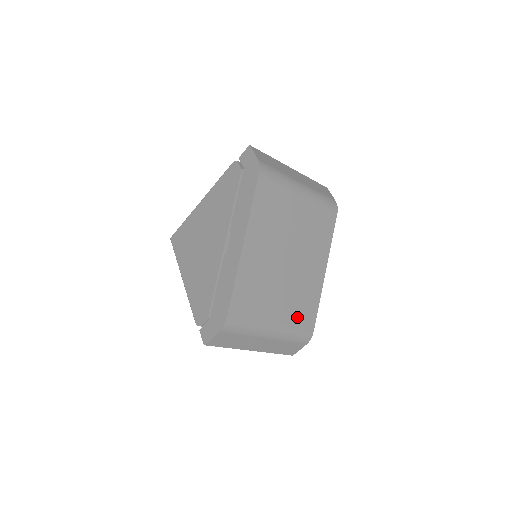
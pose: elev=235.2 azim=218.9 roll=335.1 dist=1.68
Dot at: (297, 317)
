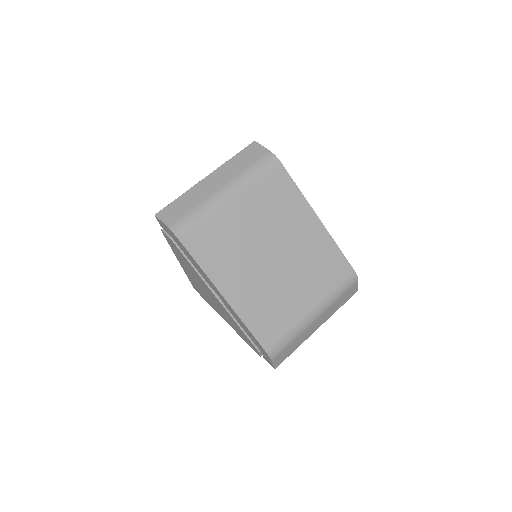
Dot at: (326, 280)
